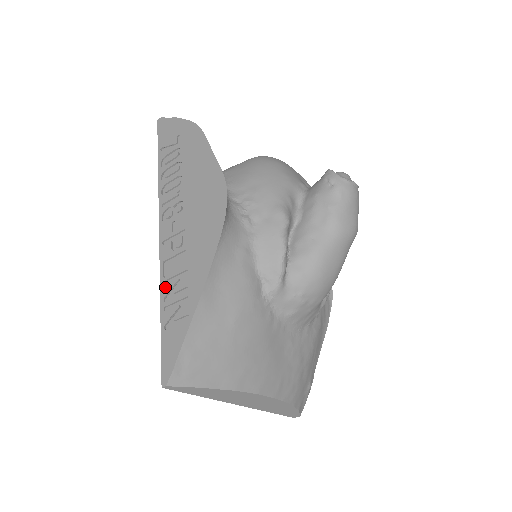
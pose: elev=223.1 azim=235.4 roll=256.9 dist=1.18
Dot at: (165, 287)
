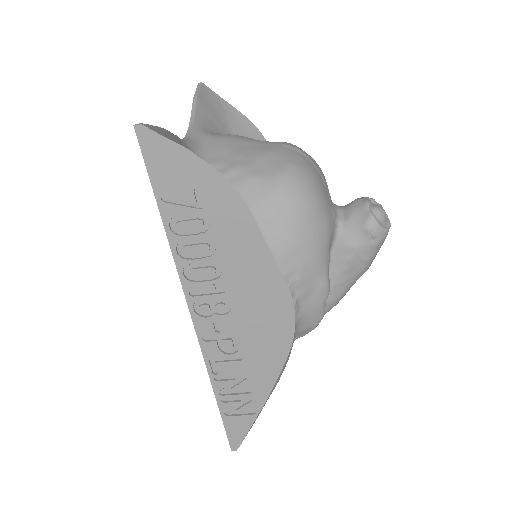
Dot at: (218, 384)
